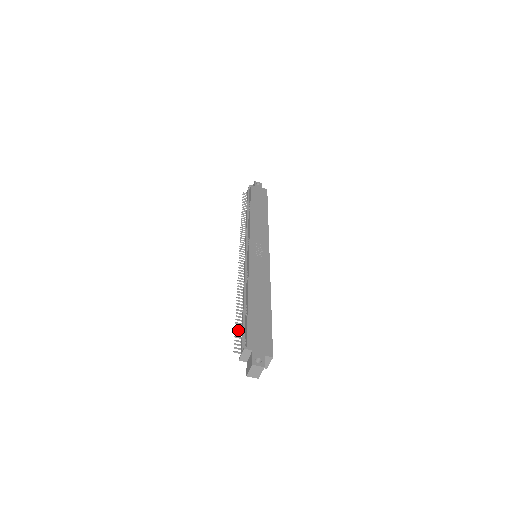
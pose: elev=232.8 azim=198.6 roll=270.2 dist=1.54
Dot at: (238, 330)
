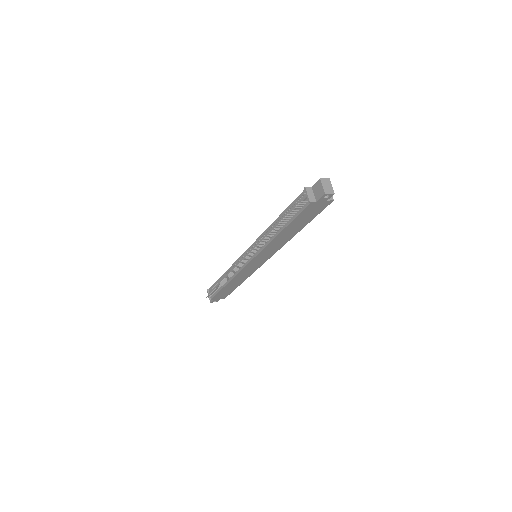
Dot at: (290, 214)
